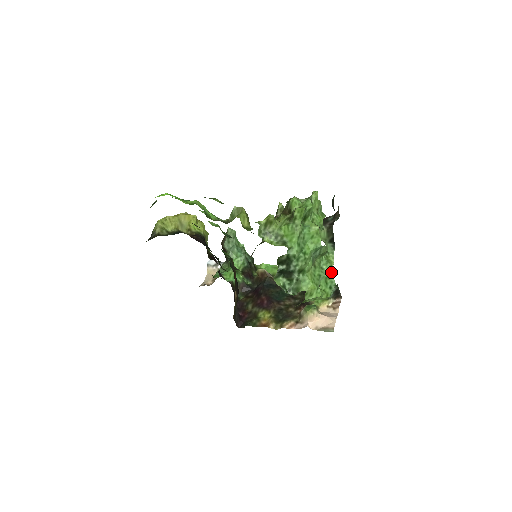
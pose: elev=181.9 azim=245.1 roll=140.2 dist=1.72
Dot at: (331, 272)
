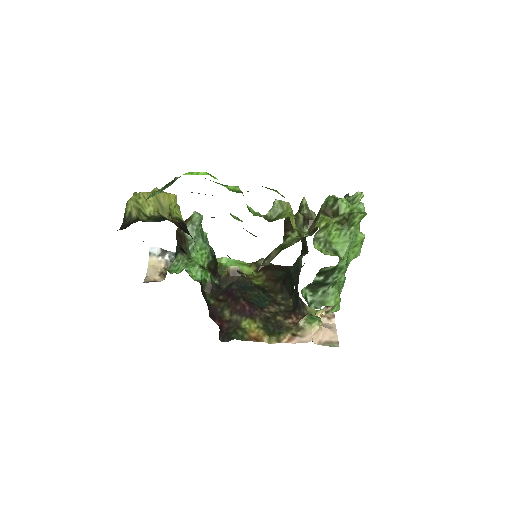
Dot at: (344, 281)
